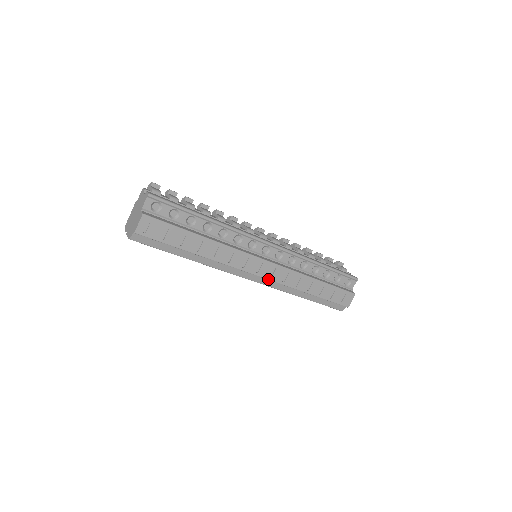
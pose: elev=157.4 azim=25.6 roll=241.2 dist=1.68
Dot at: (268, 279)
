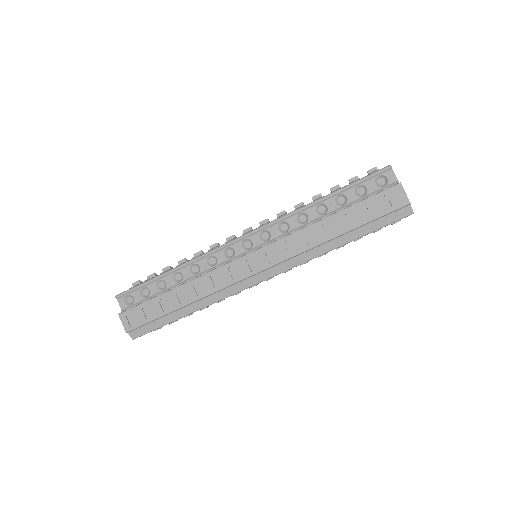
Dot at: (271, 266)
